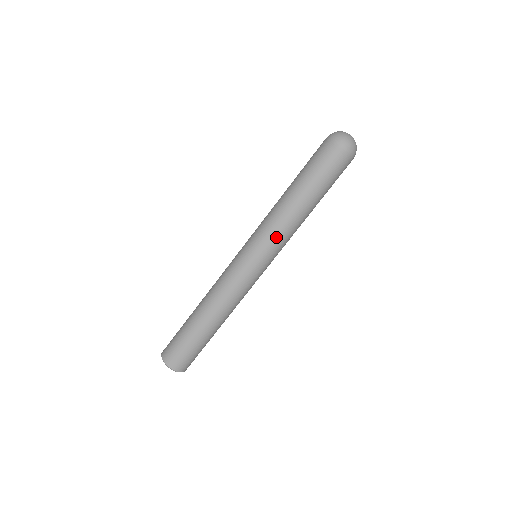
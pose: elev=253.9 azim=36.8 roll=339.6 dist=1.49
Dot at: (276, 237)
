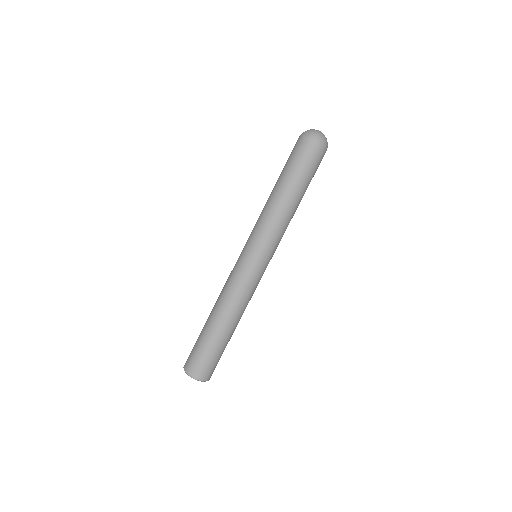
Dot at: (267, 231)
